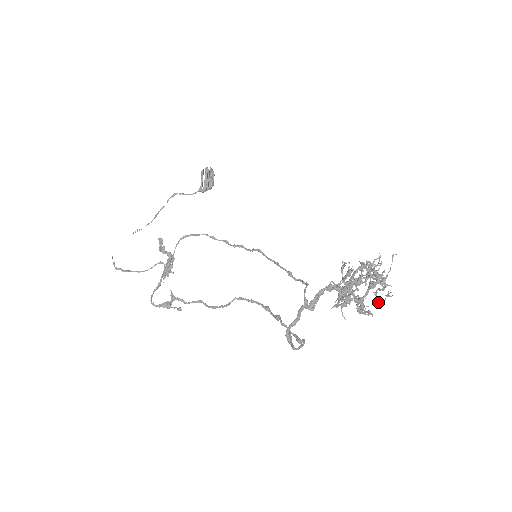
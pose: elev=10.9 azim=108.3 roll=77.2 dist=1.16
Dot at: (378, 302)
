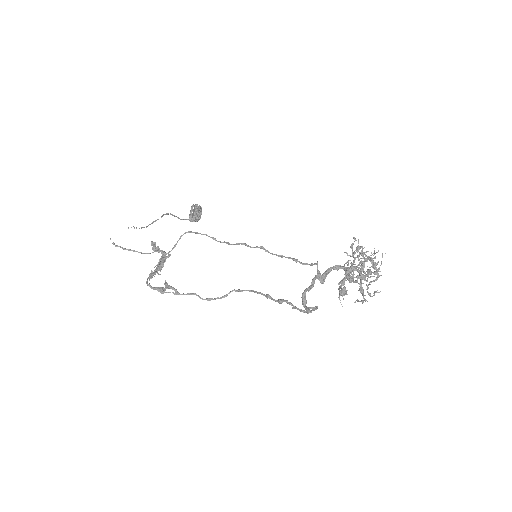
Dot at: (370, 294)
